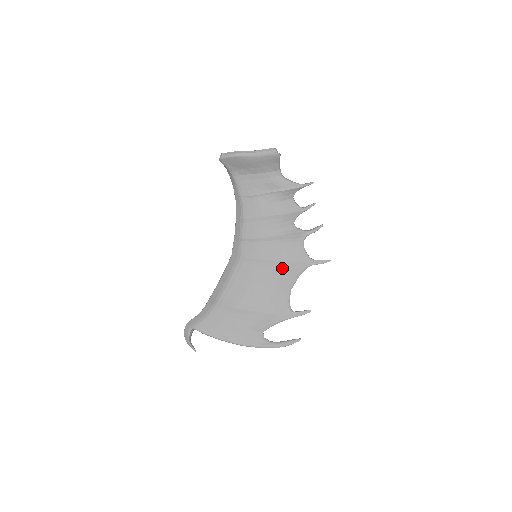
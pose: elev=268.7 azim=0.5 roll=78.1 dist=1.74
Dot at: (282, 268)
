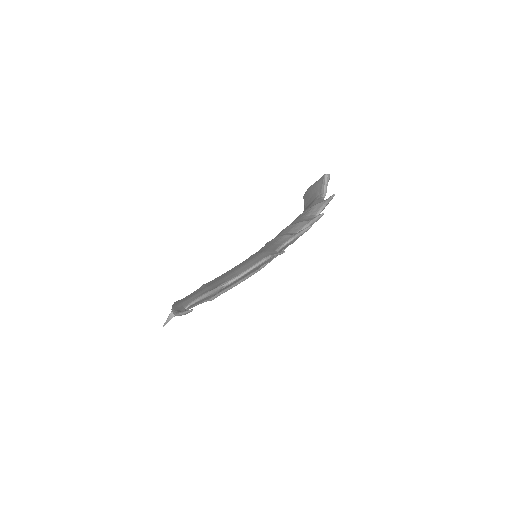
Dot at: occluded
